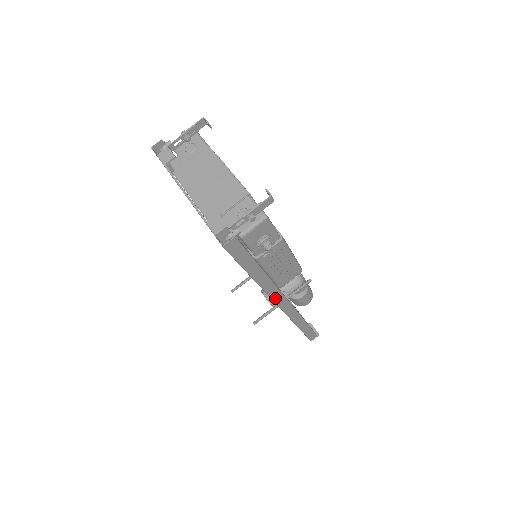
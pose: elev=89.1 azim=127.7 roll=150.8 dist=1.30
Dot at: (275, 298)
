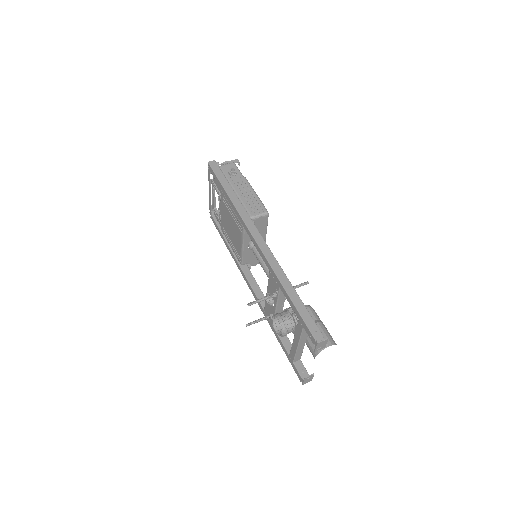
Dot at: (246, 222)
